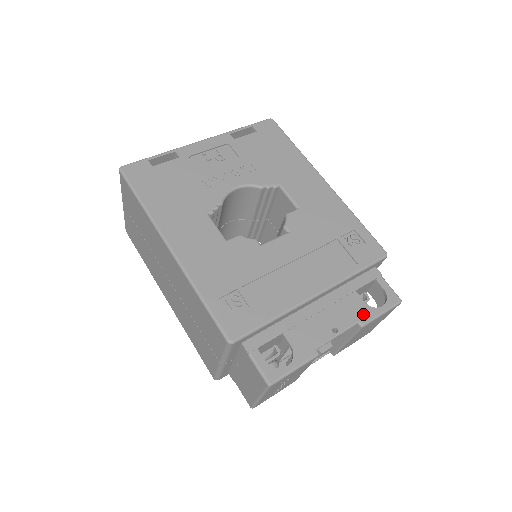
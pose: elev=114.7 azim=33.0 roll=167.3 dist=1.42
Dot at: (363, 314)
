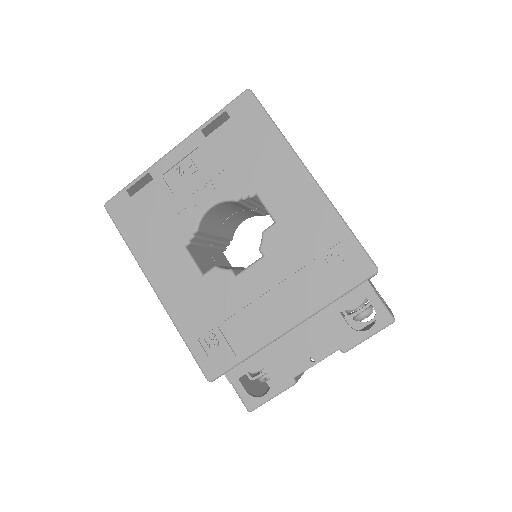
Dot at: (345, 340)
